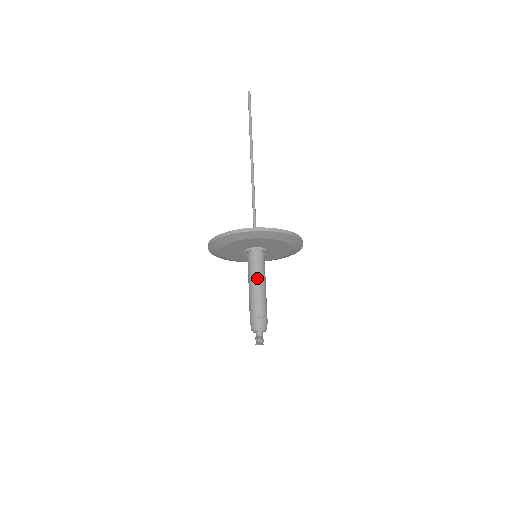
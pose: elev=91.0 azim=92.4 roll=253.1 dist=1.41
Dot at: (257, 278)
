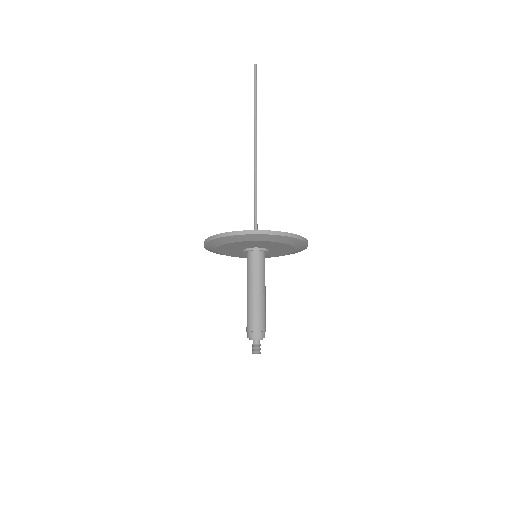
Dot at: (256, 282)
